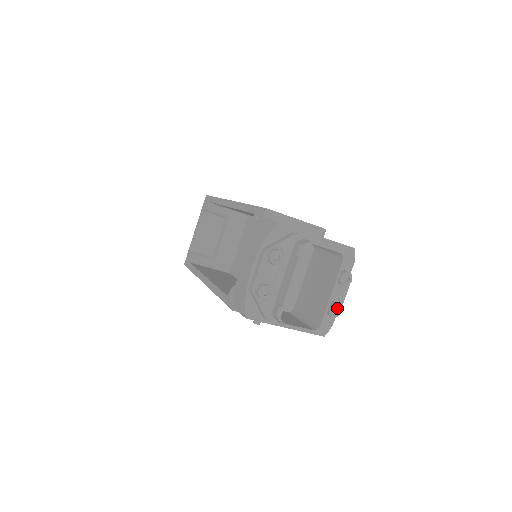
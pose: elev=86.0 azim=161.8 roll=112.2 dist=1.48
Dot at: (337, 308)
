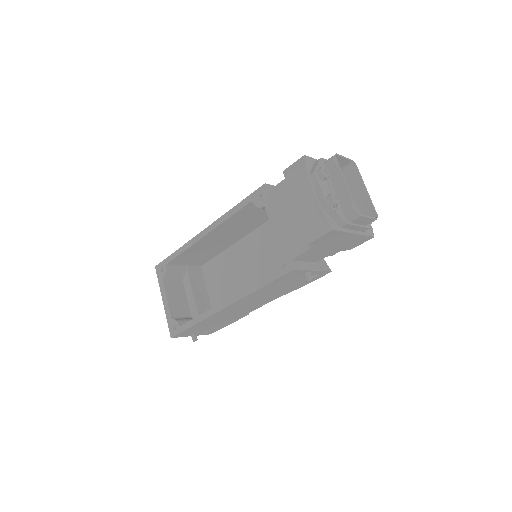
Dot at: occluded
